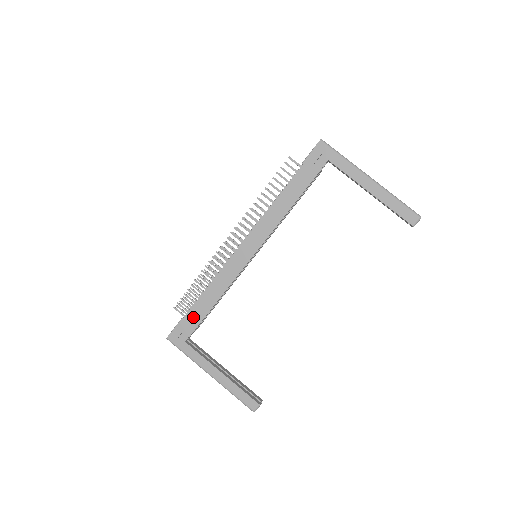
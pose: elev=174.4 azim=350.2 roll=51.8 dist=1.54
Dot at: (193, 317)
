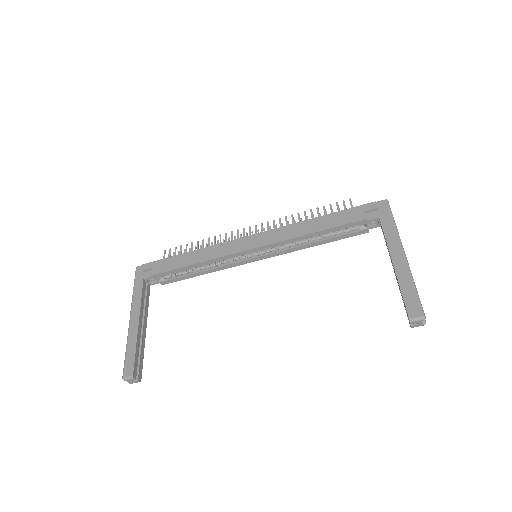
Dot at: (167, 263)
